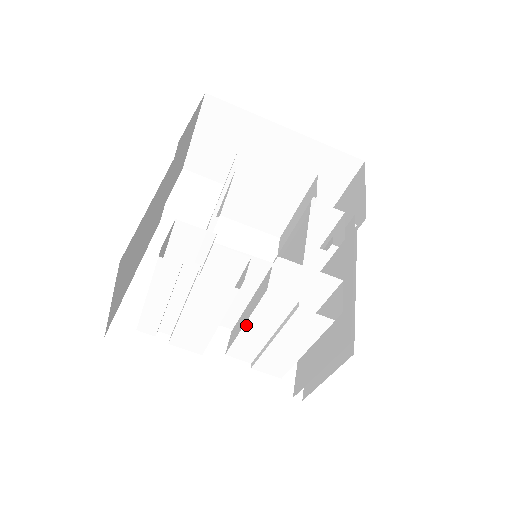
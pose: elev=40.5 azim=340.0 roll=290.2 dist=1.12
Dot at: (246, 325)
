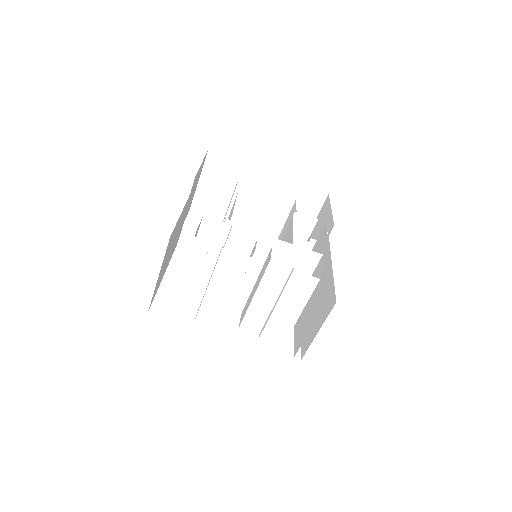
Dot at: (255, 295)
